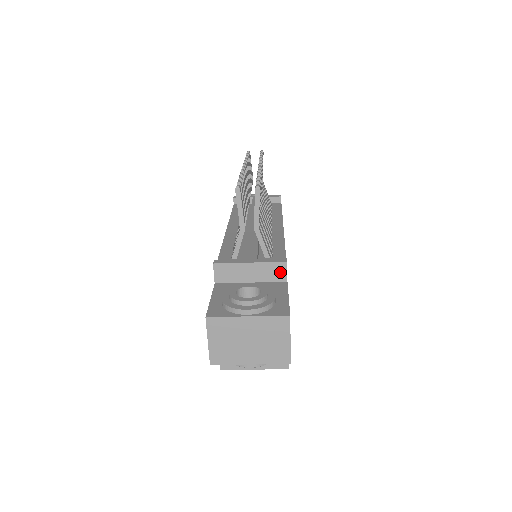
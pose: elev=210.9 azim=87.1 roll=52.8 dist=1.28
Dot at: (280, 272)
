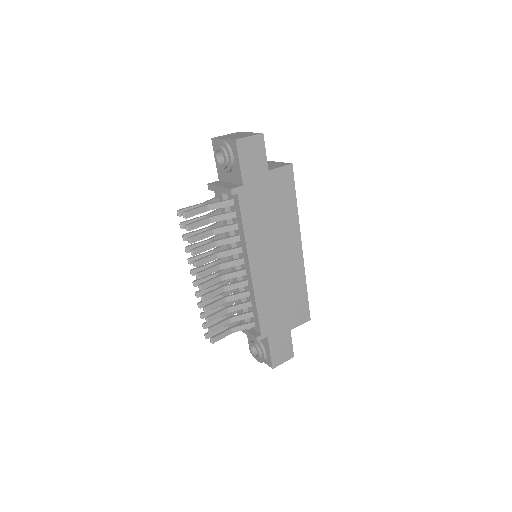
Dot at: (260, 338)
